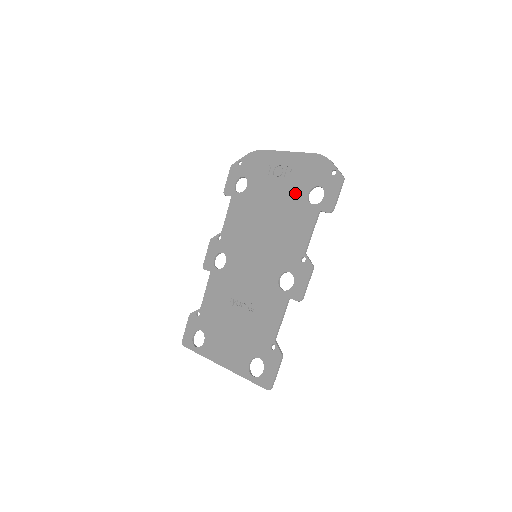
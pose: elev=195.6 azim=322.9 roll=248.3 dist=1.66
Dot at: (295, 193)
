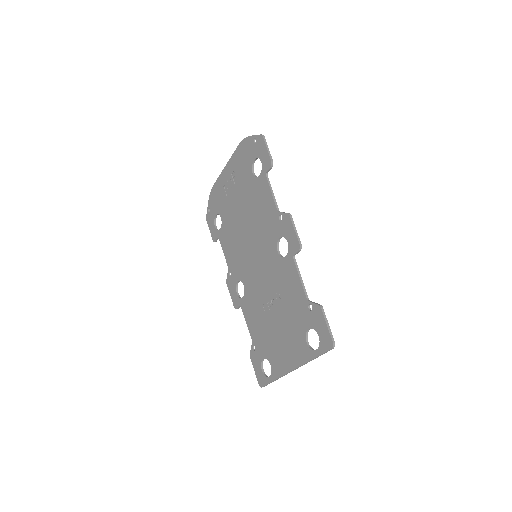
Dot at: (246, 183)
